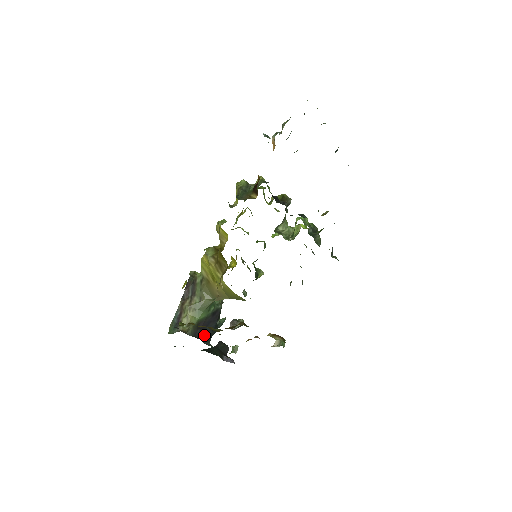
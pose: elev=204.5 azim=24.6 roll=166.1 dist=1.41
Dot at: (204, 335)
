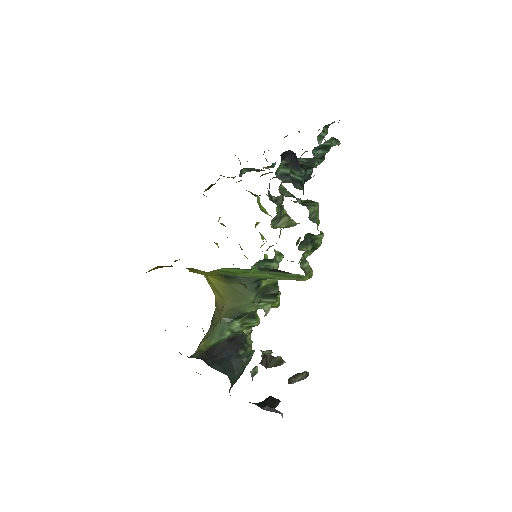
Dot at: (215, 362)
